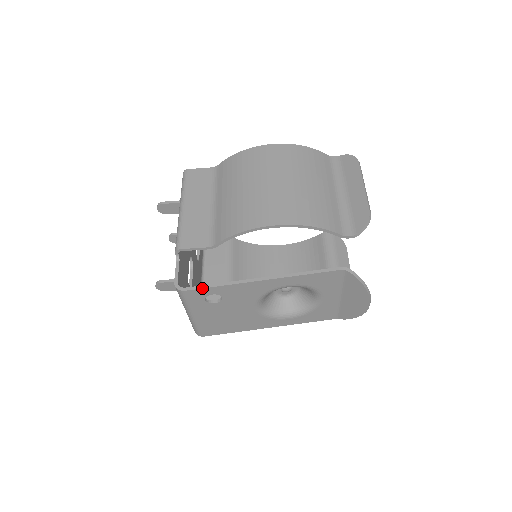
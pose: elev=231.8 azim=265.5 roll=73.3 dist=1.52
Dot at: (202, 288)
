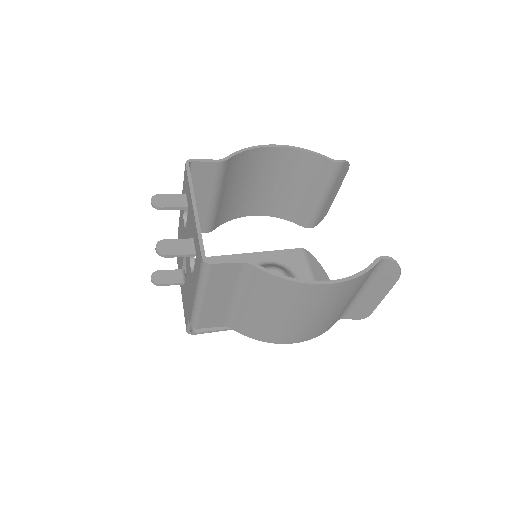
Dot at: occluded
